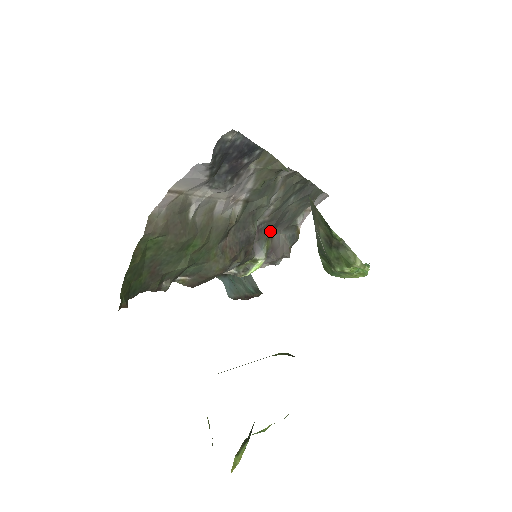
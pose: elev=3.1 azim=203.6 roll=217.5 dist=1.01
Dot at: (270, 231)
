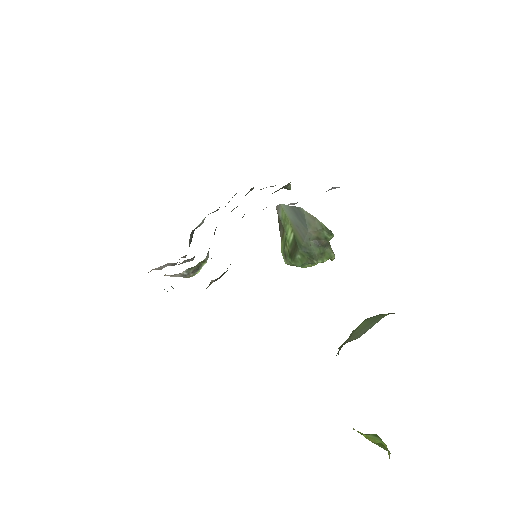
Dot at: occluded
